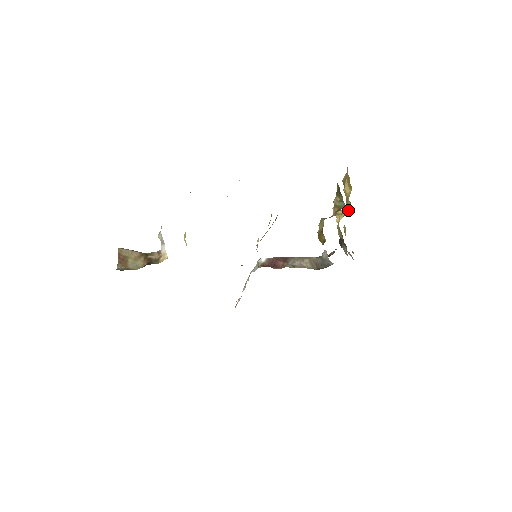
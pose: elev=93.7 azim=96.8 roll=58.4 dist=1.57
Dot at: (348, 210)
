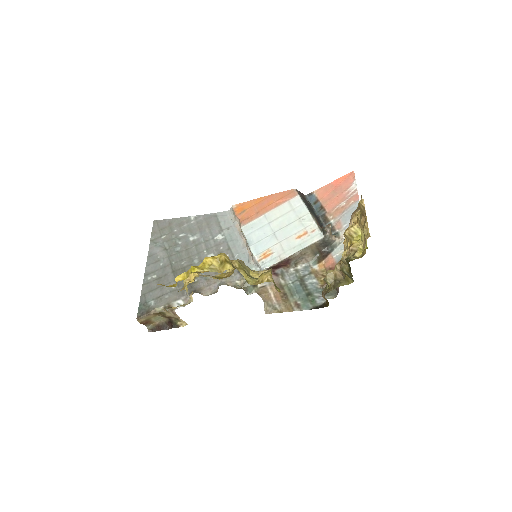
Dot at: occluded
